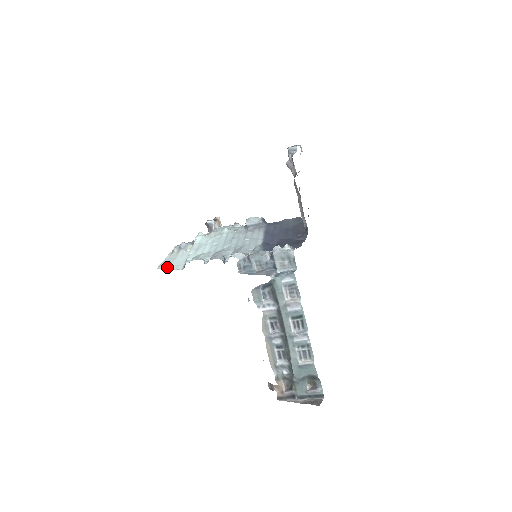
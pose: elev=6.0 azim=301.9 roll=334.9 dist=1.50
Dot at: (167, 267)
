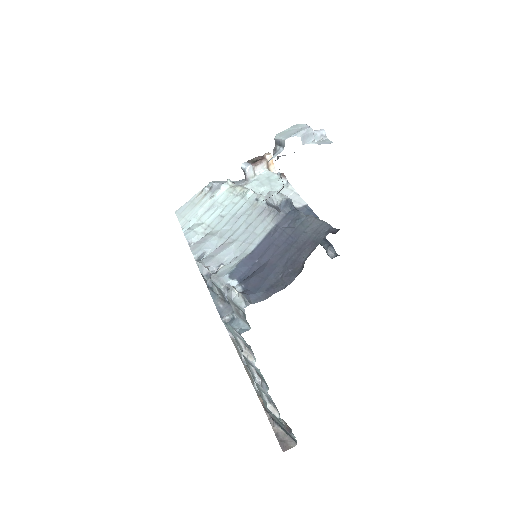
Dot at: (180, 217)
